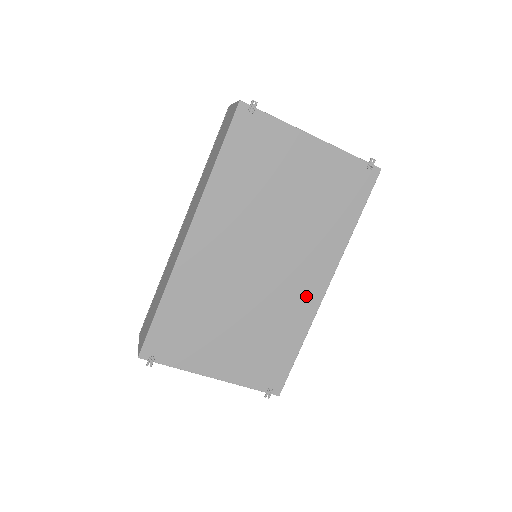
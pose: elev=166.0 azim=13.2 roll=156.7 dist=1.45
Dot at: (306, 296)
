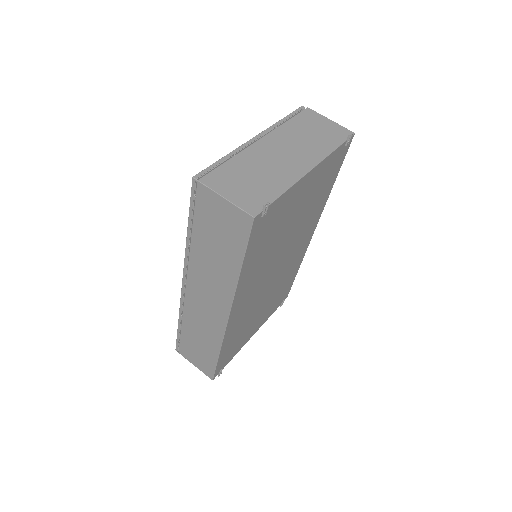
Dot at: (302, 250)
